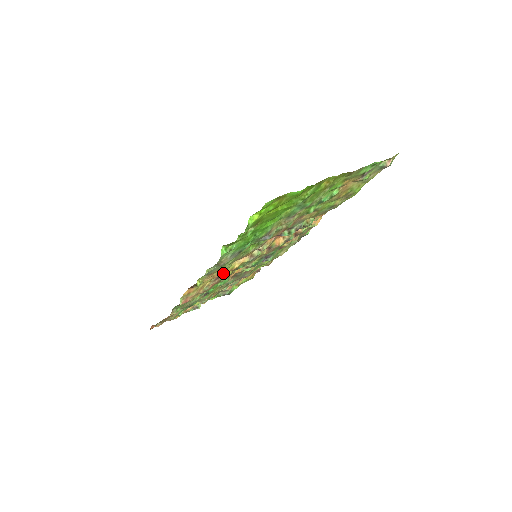
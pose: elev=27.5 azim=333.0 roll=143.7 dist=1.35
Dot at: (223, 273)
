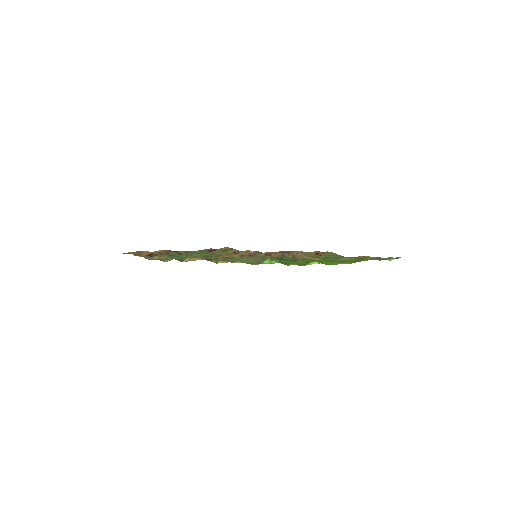
Dot at: occluded
